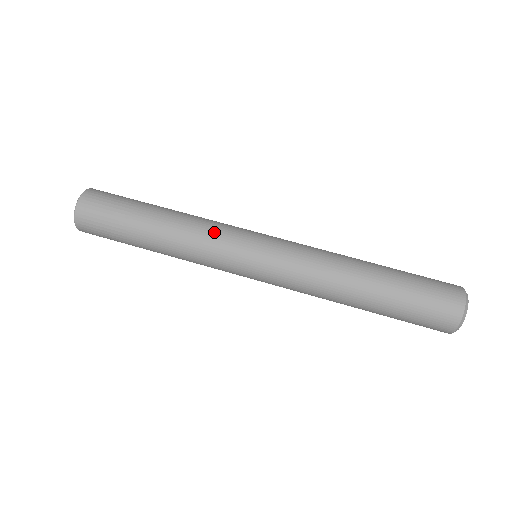
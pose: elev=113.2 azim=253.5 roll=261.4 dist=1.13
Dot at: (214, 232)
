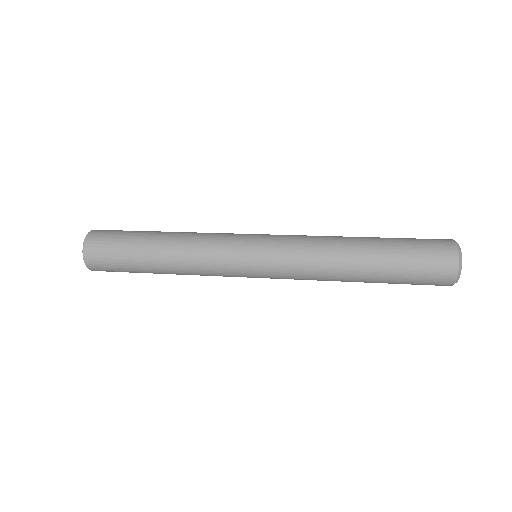
Dot at: occluded
